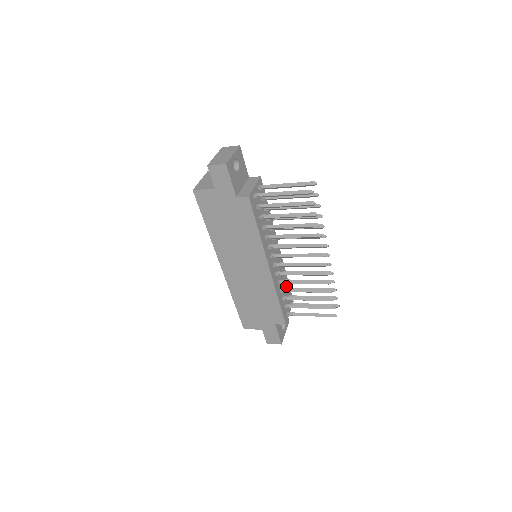
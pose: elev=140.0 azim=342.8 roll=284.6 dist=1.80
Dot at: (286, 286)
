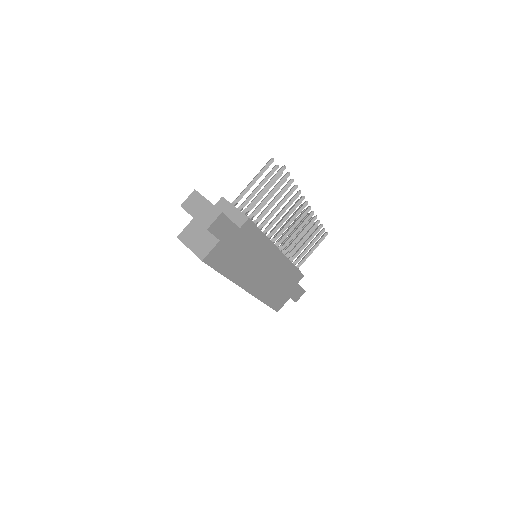
Dot at: occluded
